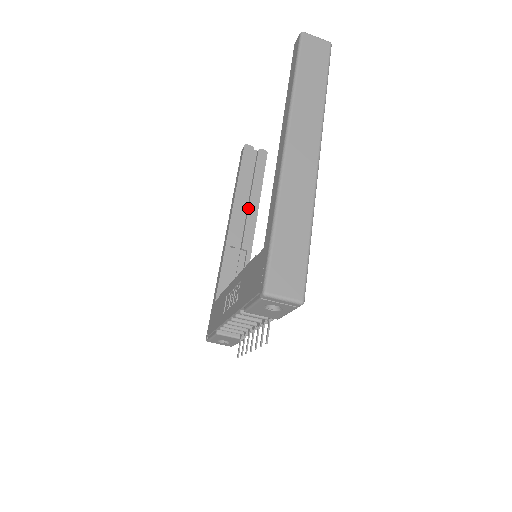
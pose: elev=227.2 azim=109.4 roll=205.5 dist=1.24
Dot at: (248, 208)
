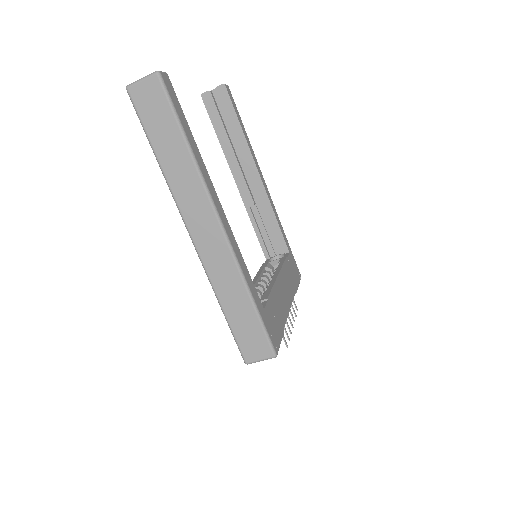
Dot at: (243, 162)
